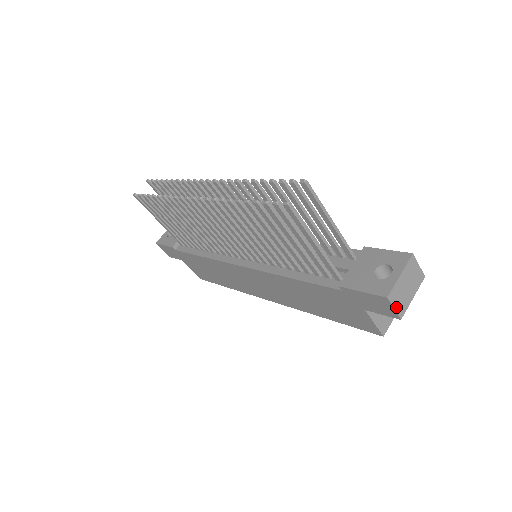
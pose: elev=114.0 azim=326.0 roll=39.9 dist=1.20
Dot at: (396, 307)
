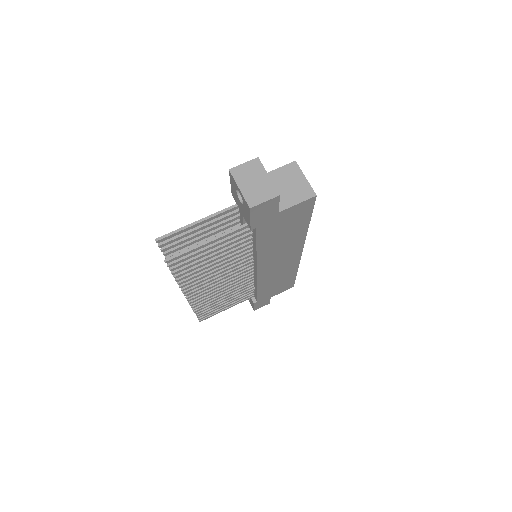
Dot at: (265, 199)
